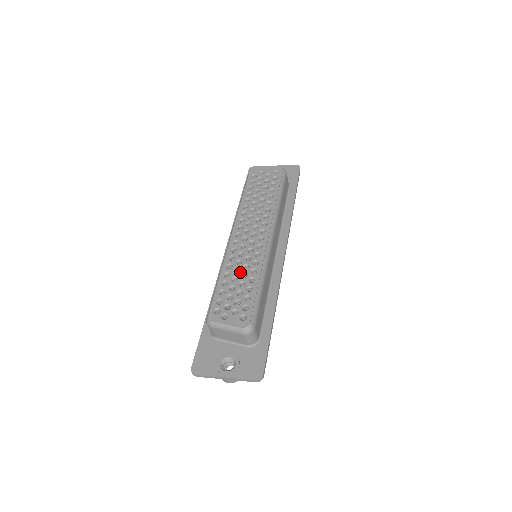
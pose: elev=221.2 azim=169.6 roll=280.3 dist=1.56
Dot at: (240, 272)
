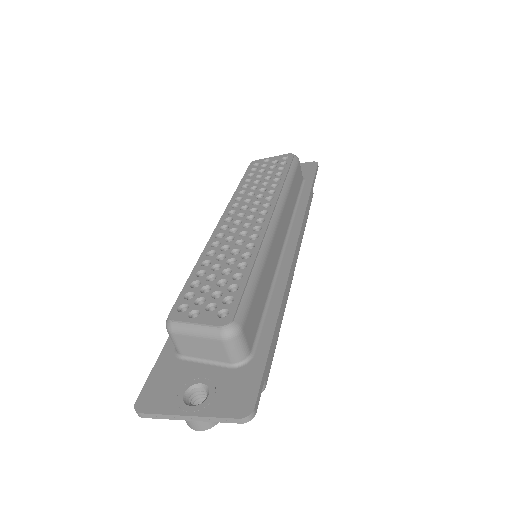
Dot at: (225, 258)
